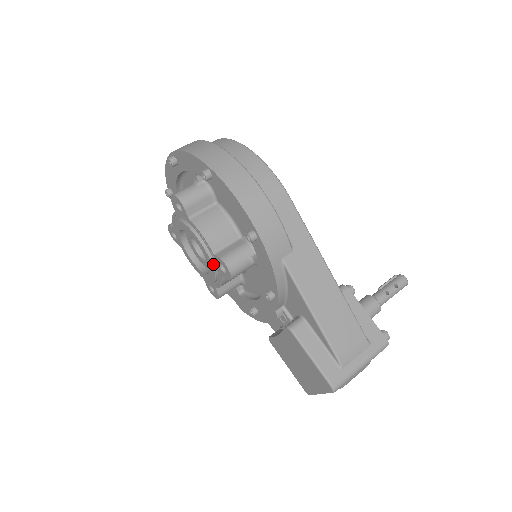
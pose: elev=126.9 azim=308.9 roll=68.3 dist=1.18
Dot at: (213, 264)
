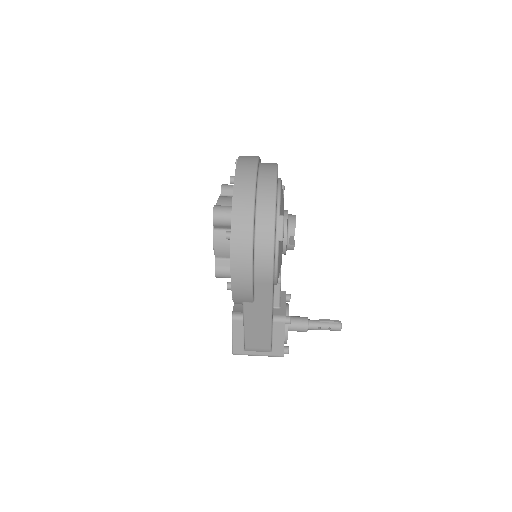
Dot at: occluded
